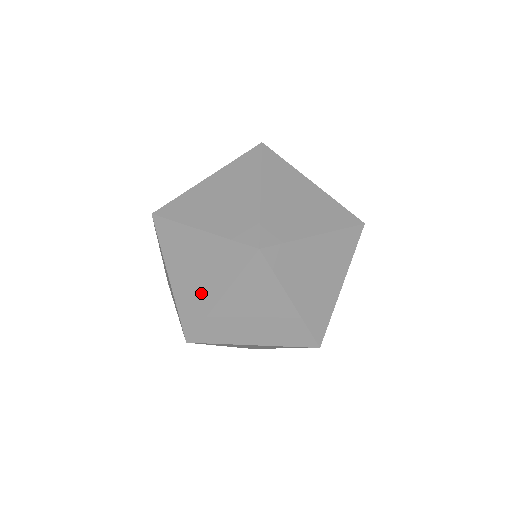
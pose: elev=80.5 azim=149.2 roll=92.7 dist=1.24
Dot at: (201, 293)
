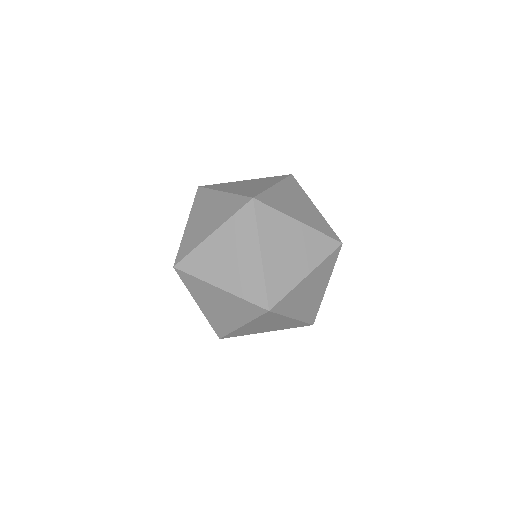
Dot at: occluded
